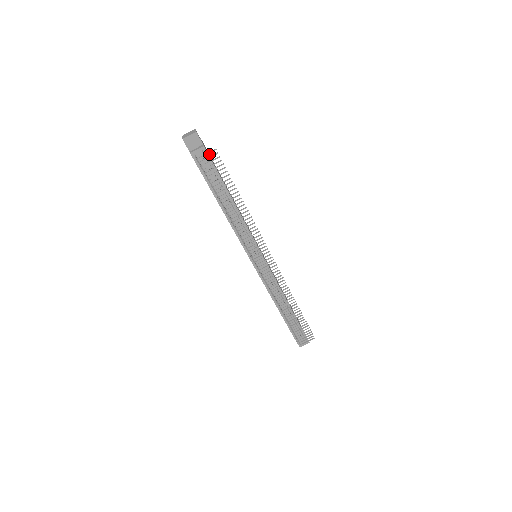
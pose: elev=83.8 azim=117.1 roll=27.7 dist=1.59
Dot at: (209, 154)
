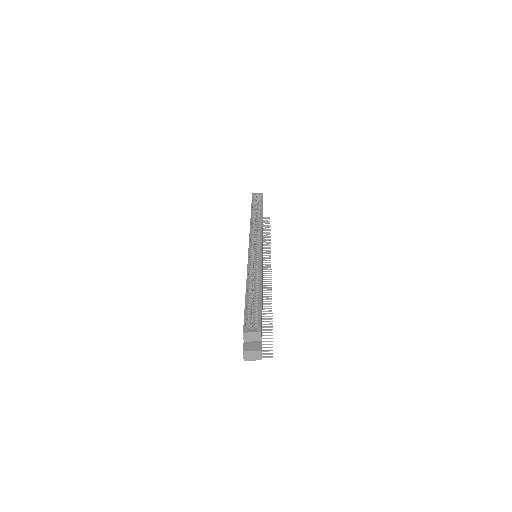
Dot at: (261, 317)
